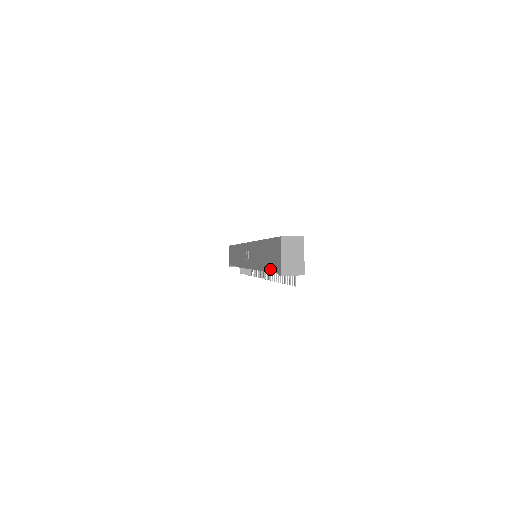
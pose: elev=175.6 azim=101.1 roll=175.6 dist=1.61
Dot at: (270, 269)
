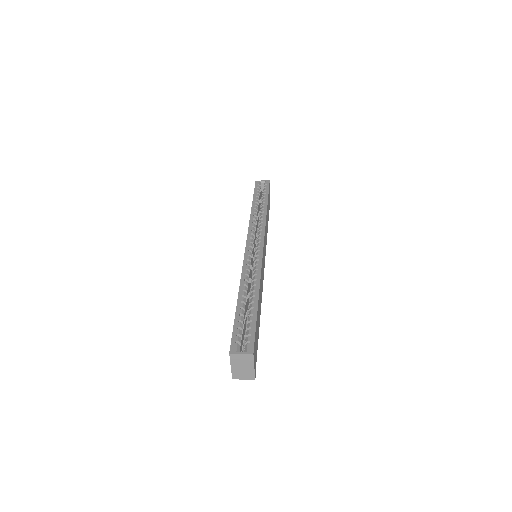
Dot at: occluded
